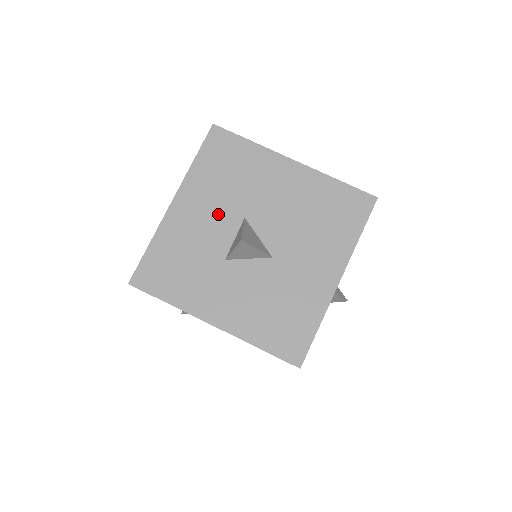
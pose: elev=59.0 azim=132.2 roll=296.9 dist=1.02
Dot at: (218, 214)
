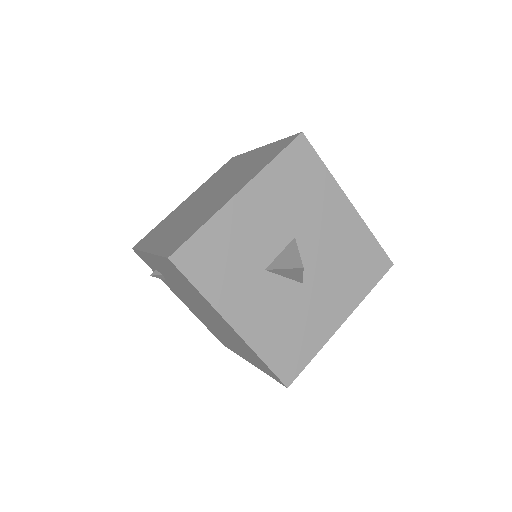
Dot at: (275, 223)
